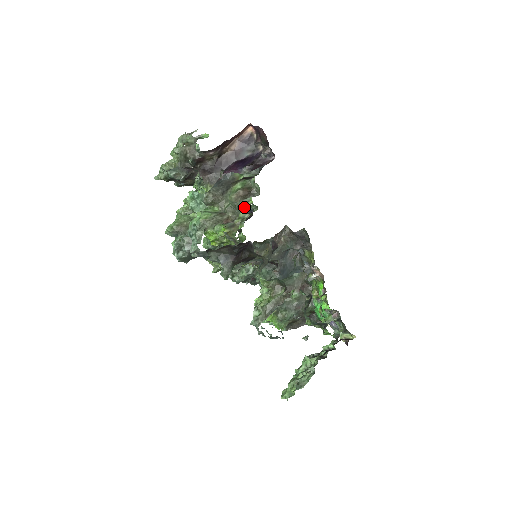
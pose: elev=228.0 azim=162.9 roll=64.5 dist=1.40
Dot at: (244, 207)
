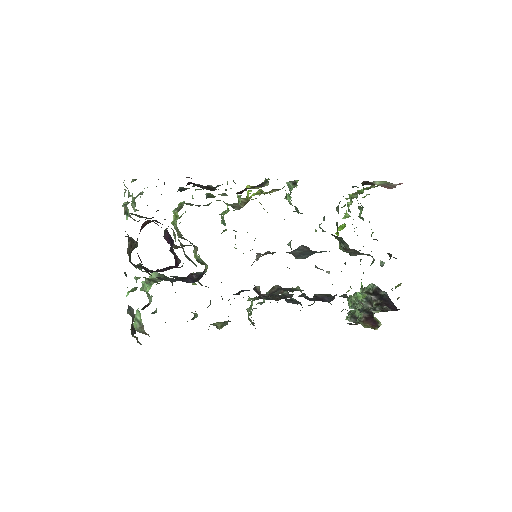
Dot at: occluded
